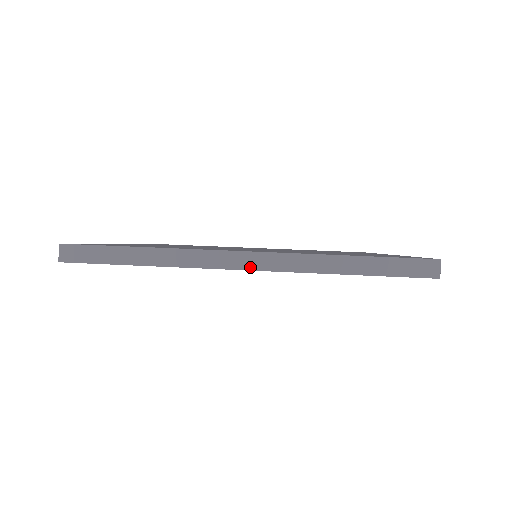
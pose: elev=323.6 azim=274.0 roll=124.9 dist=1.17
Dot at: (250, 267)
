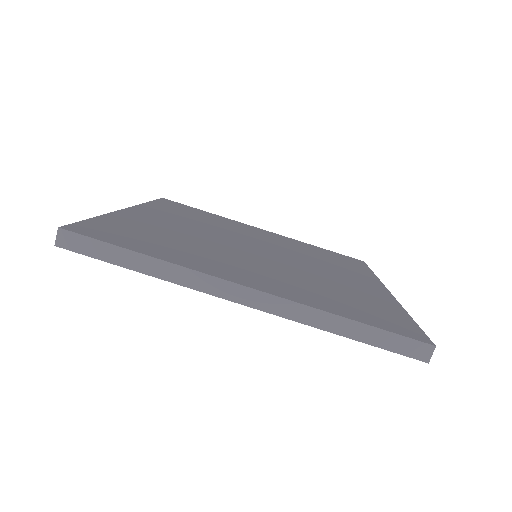
Dot at: (248, 303)
